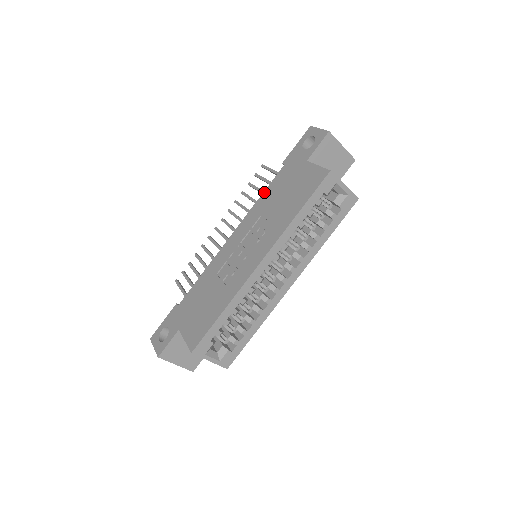
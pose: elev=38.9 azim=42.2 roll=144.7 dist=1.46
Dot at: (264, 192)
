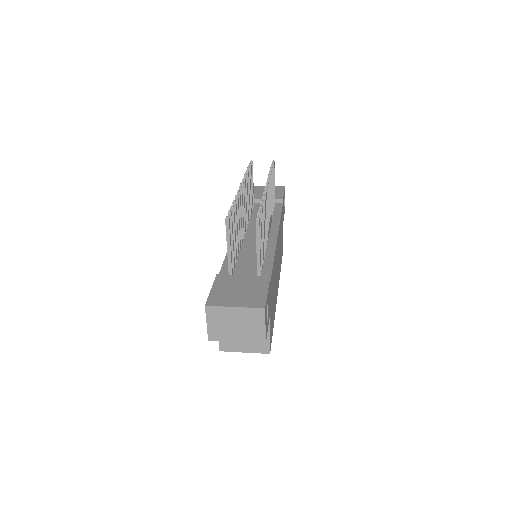
Dot at: (223, 262)
